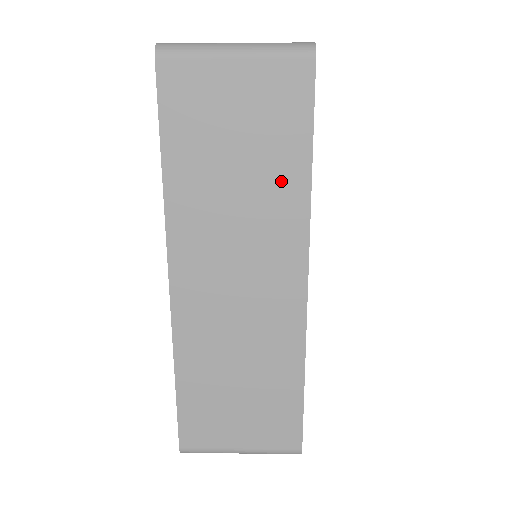
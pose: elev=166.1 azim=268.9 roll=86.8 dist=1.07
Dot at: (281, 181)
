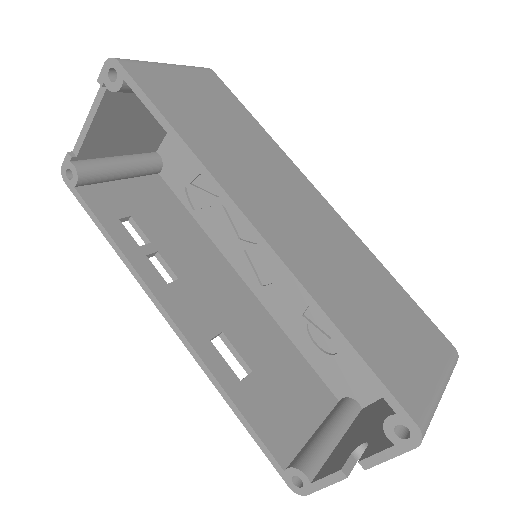
Dot at: (255, 136)
